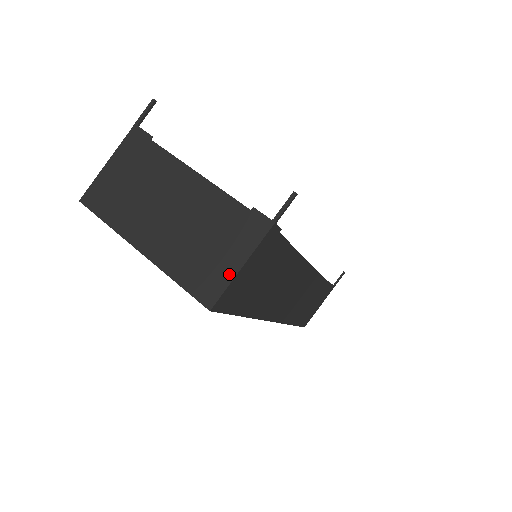
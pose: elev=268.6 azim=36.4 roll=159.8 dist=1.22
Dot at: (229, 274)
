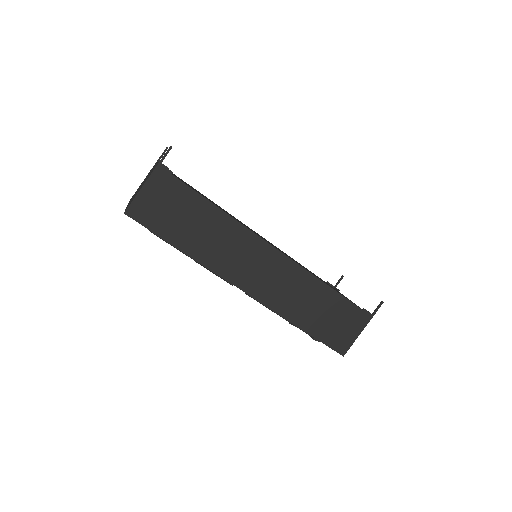
Dot at: (137, 194)
